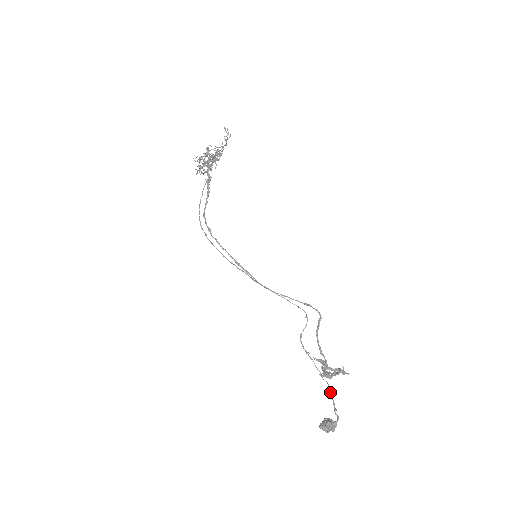
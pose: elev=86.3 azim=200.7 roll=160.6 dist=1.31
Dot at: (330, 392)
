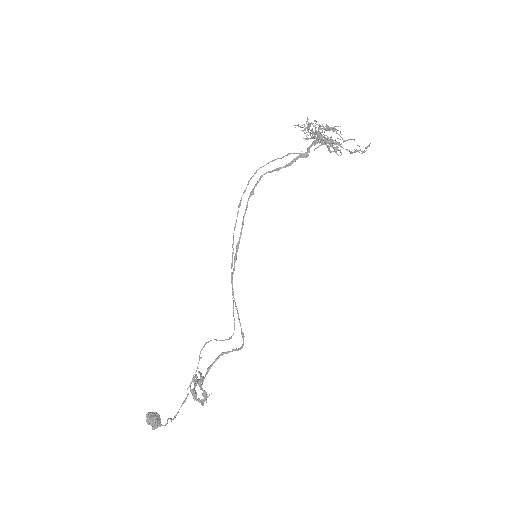
Dot at: occluded
